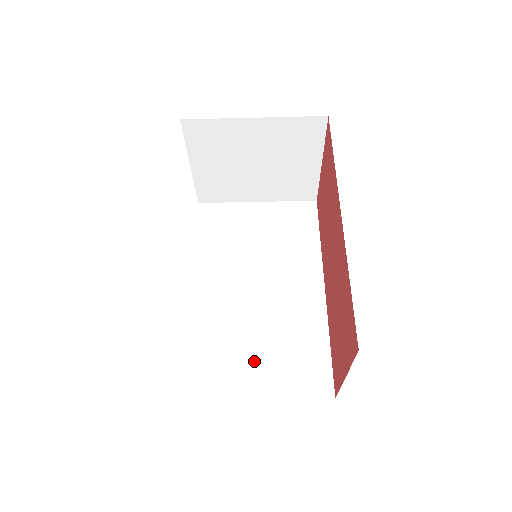
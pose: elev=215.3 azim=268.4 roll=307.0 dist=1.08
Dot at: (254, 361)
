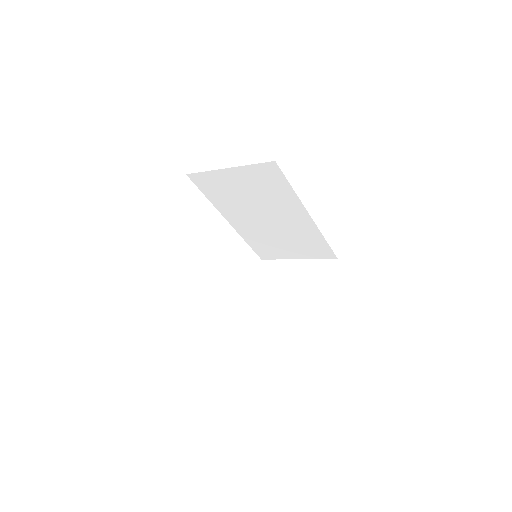
Dot at: (287, 248)
